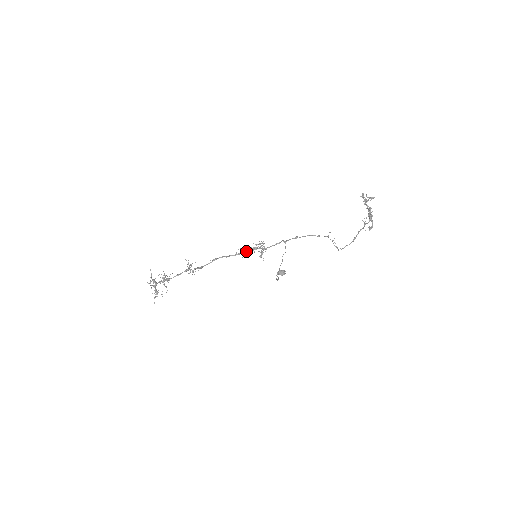
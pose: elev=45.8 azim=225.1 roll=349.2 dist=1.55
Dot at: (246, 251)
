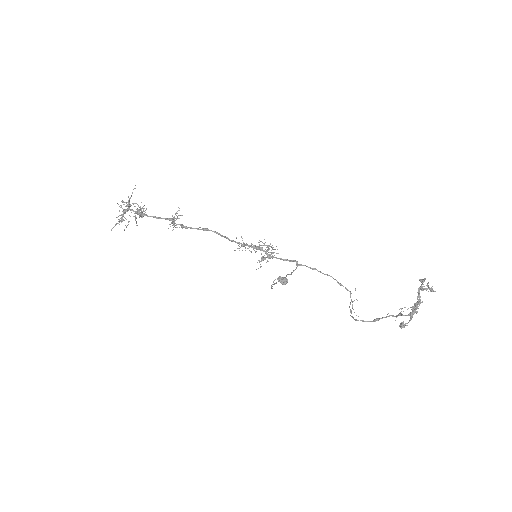
Dot at: (247, 244)
